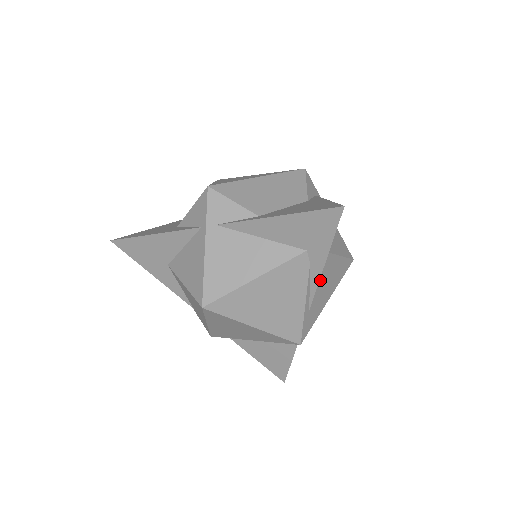
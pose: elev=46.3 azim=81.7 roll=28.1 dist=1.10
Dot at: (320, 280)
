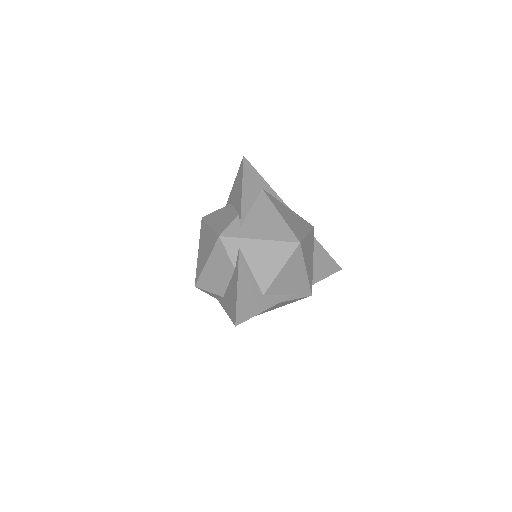
Dot at: (283, 288)
